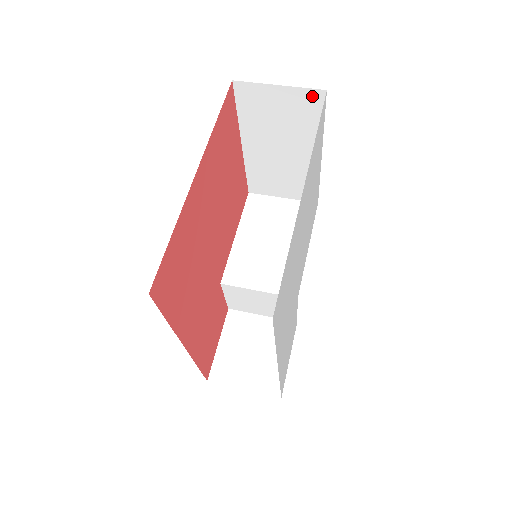
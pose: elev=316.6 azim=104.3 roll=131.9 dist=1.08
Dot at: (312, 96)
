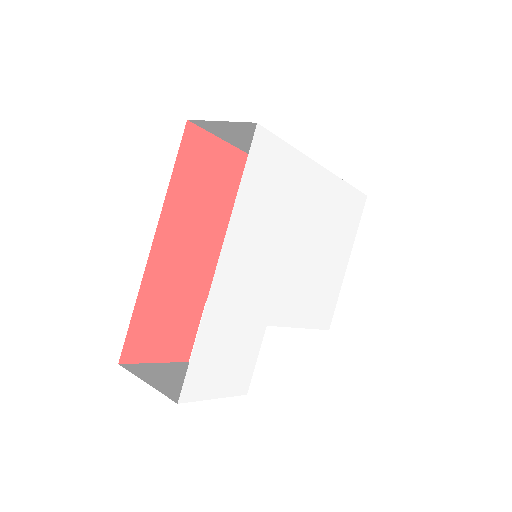
Dot at: occluded
